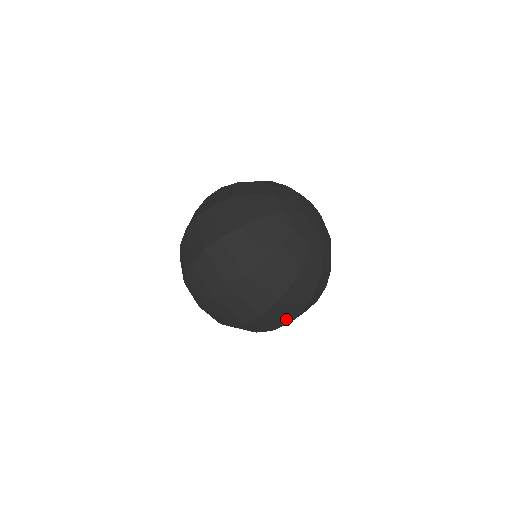
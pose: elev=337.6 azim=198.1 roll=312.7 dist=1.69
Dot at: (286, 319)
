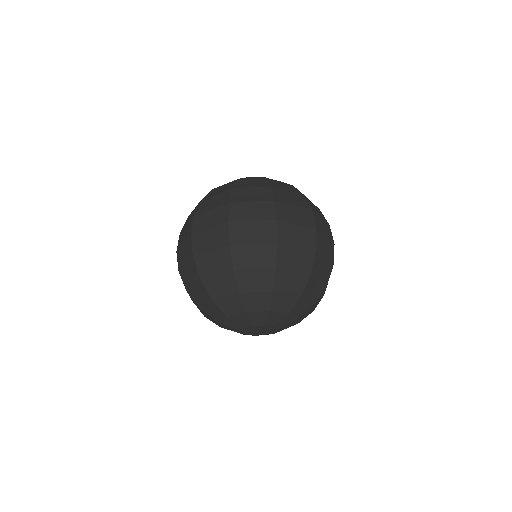
Dot at: (266, 216)
